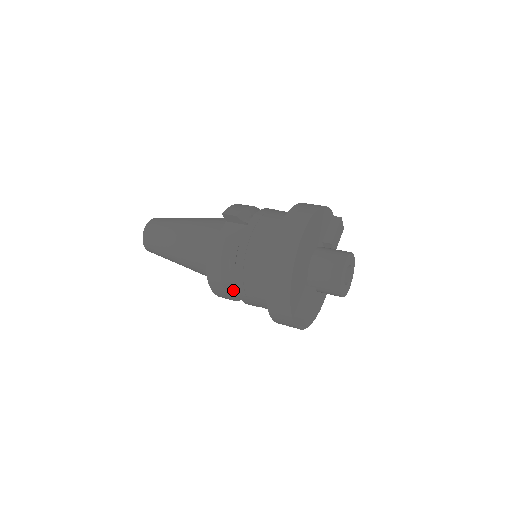
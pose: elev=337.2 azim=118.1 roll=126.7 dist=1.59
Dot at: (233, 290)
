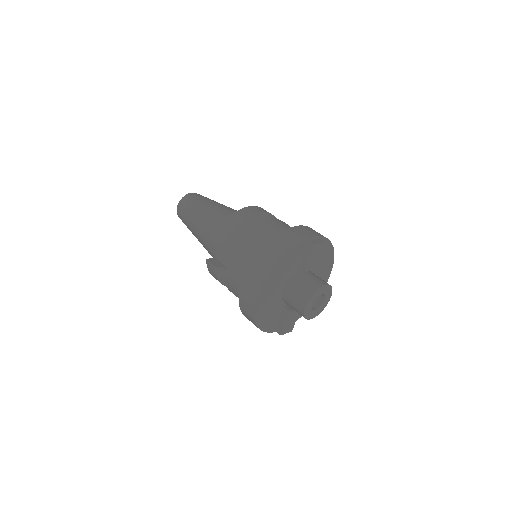
Dot at: occluded
